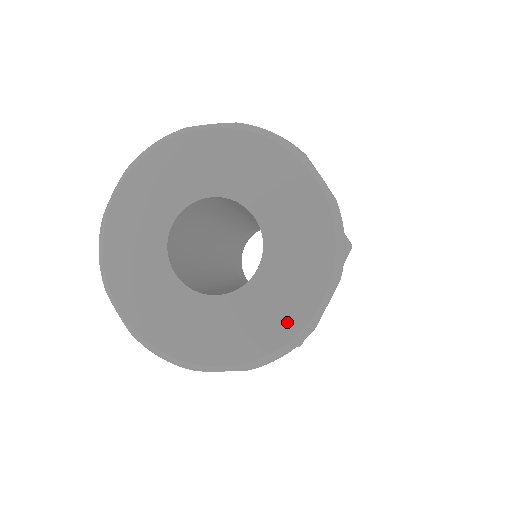
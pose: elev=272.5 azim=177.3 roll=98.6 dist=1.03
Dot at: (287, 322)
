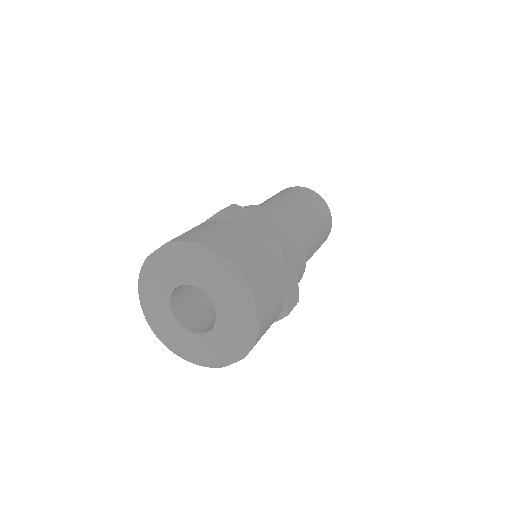
Dot at: (243, 332)
